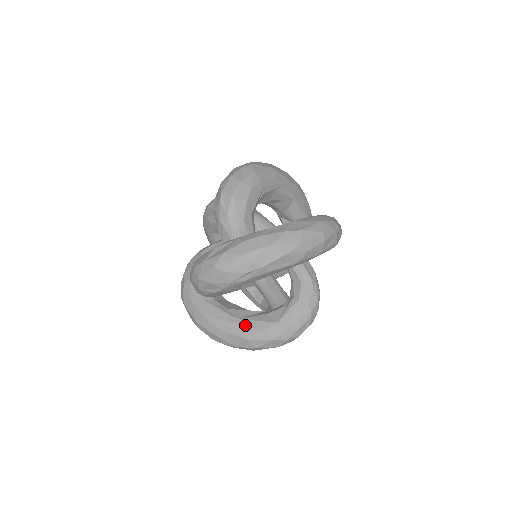
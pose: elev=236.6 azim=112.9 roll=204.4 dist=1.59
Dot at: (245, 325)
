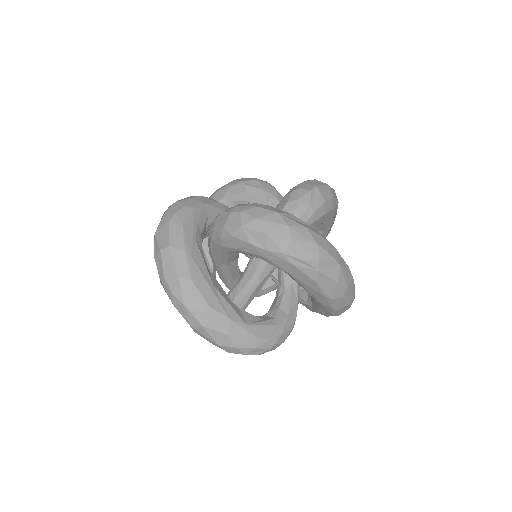
Dot at: (217, 297)
